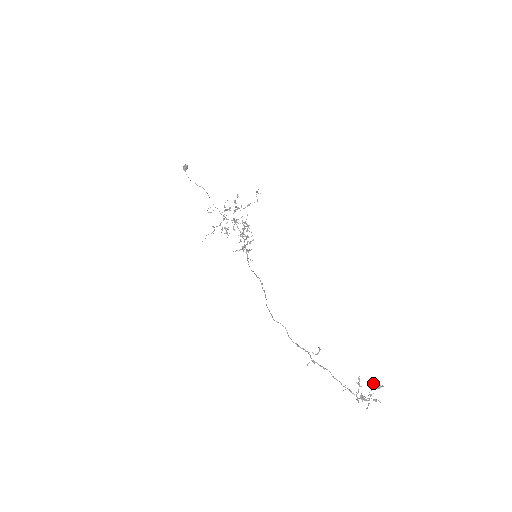
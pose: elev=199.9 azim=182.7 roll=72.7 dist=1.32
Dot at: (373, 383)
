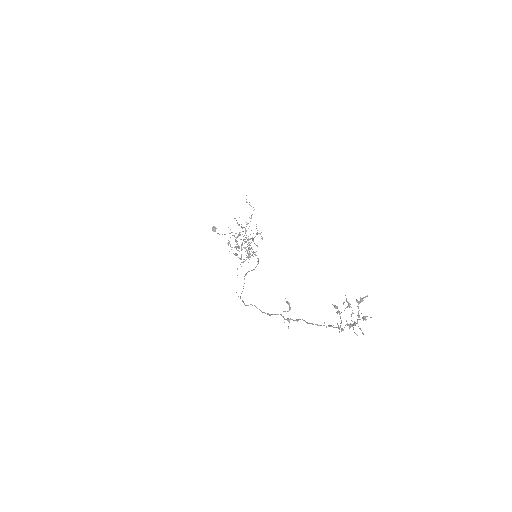
Dot at: occluded
